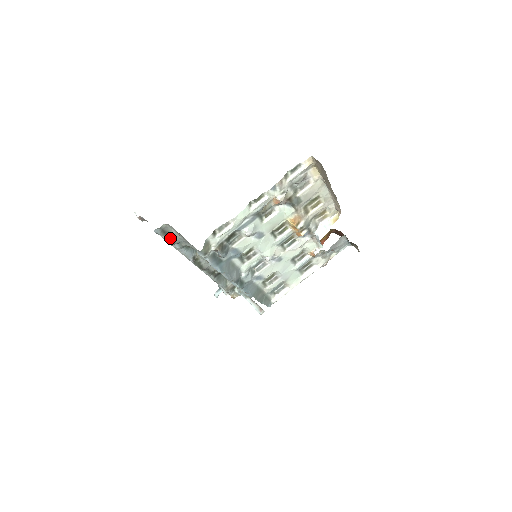
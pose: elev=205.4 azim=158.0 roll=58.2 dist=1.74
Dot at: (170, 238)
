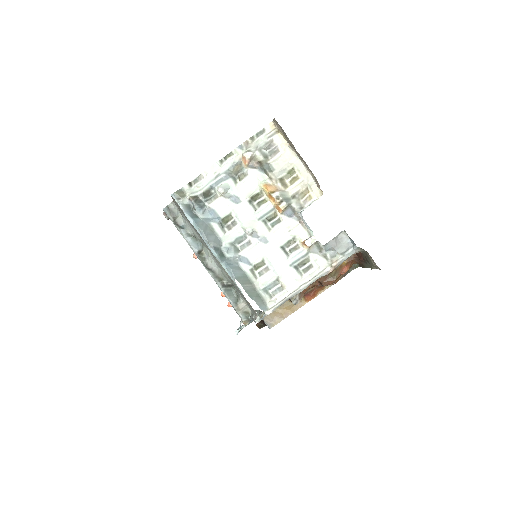
Dot at: (175, 219)
